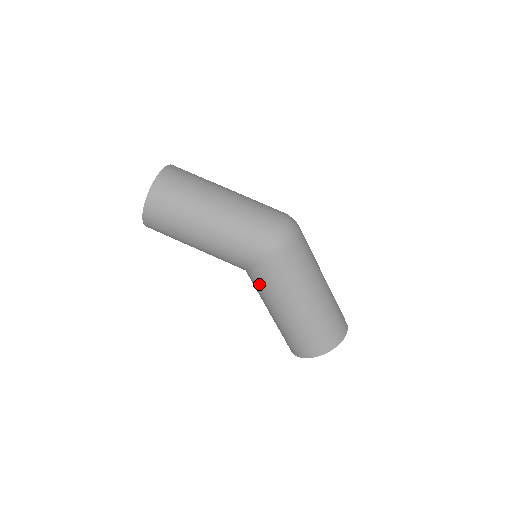
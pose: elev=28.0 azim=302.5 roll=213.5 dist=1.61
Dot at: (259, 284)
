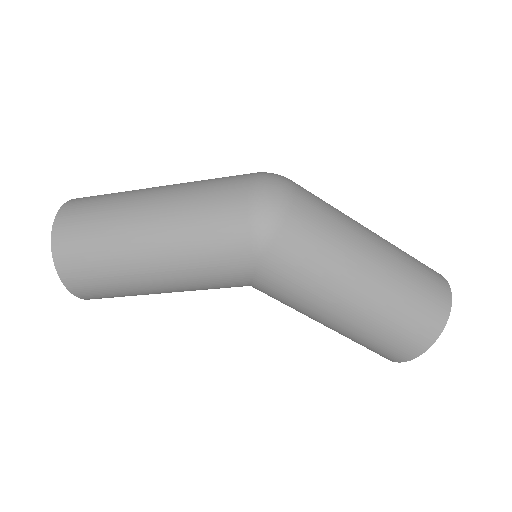
Dot at: (278, 296)
